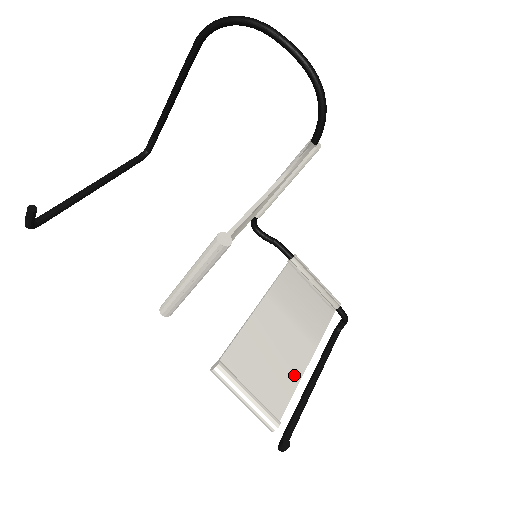
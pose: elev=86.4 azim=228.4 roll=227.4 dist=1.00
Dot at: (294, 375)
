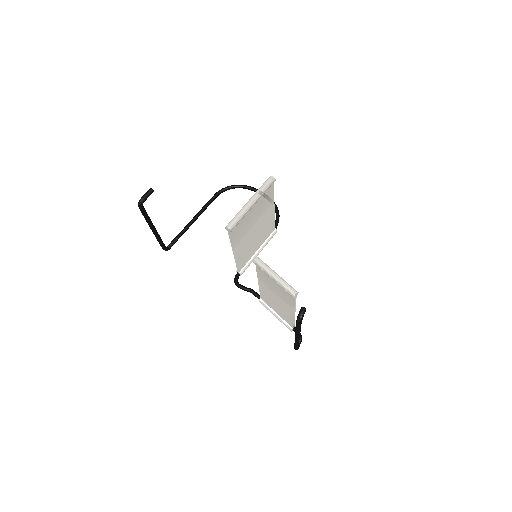
Dot at: occluded
